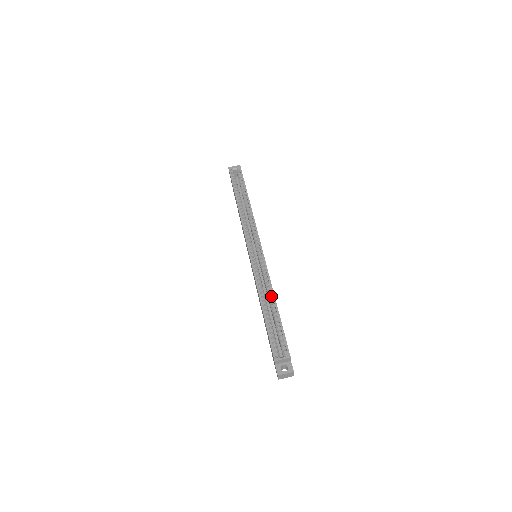
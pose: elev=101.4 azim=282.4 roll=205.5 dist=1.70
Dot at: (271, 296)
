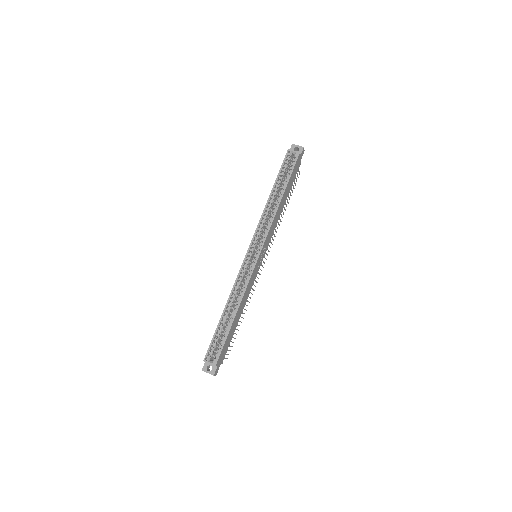
Dot at: (236, 306)
